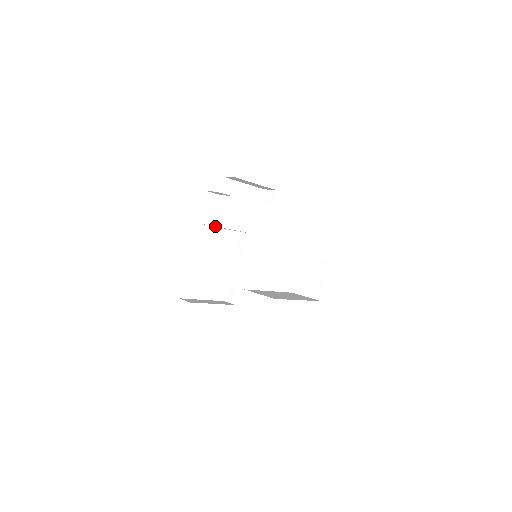
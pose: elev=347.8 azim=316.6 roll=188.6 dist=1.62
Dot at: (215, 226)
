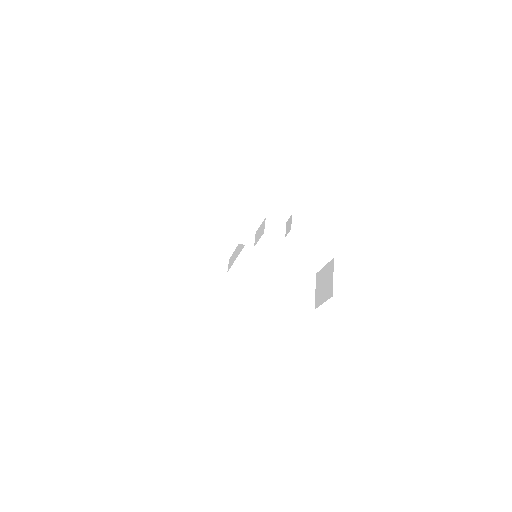
Dot at: (206, 232)
